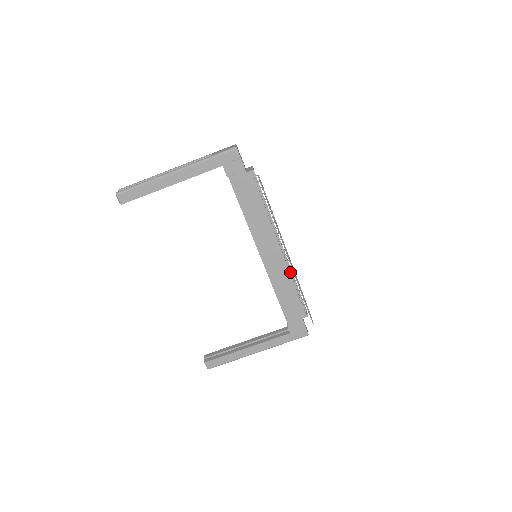
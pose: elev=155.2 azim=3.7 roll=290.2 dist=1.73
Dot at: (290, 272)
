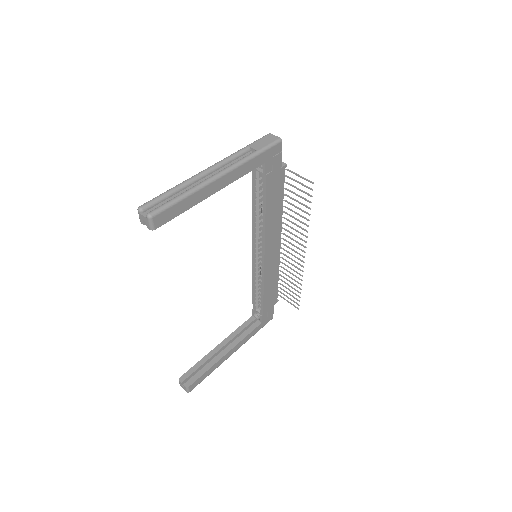
Dot at: occluded
